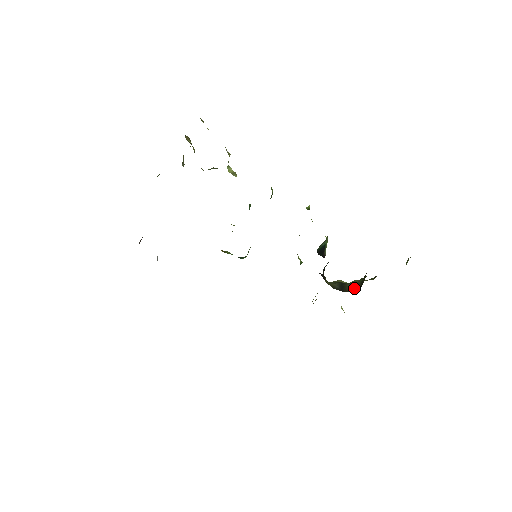
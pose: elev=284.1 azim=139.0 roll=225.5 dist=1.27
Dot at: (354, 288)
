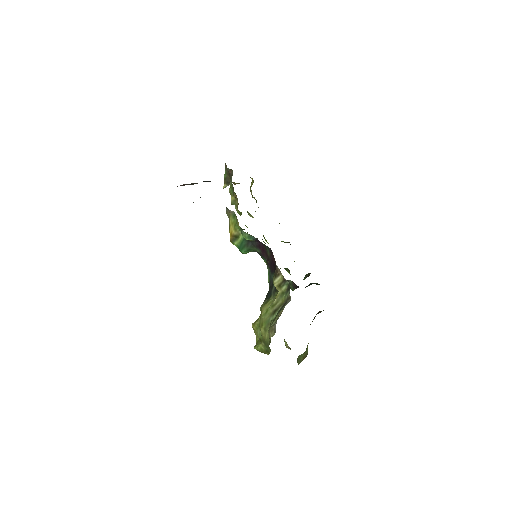
Dot at: occluded
